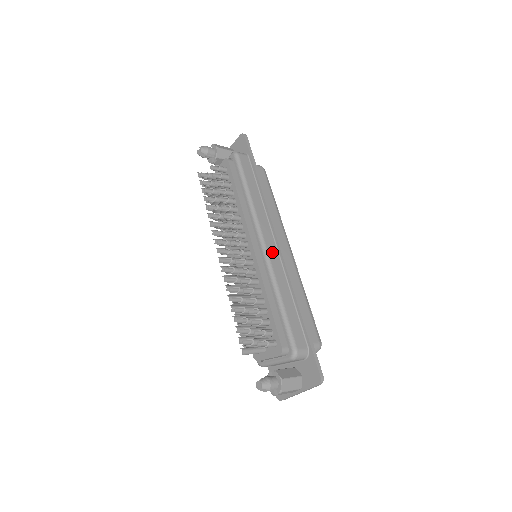
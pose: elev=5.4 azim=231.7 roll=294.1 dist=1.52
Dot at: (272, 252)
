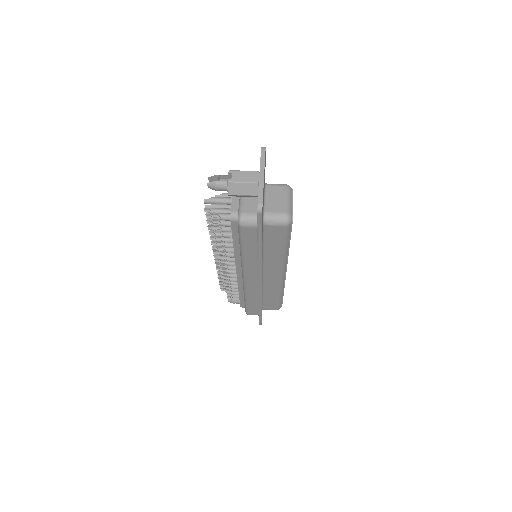
Dot at: (251, 284)
